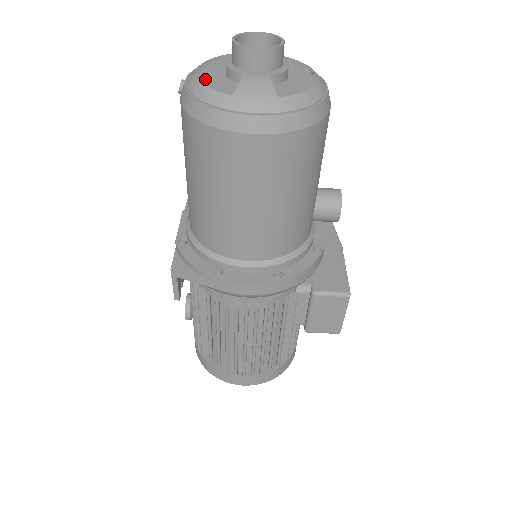
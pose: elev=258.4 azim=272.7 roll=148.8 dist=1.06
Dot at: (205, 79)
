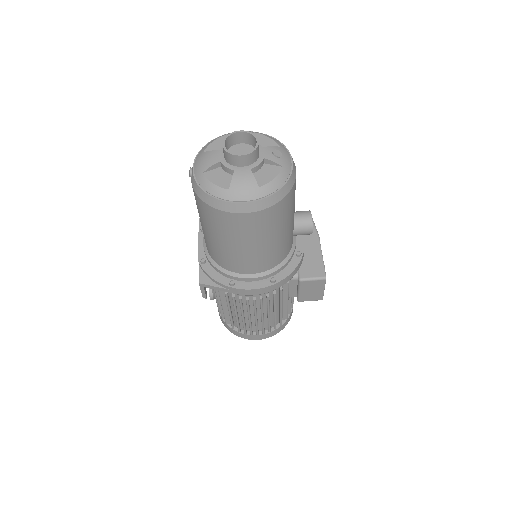
Dot at: (208, 173)
